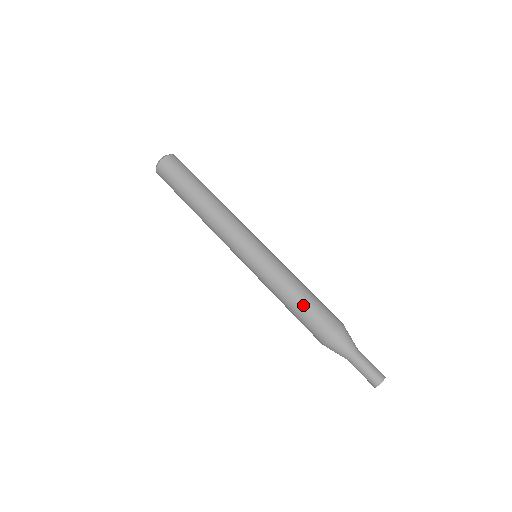
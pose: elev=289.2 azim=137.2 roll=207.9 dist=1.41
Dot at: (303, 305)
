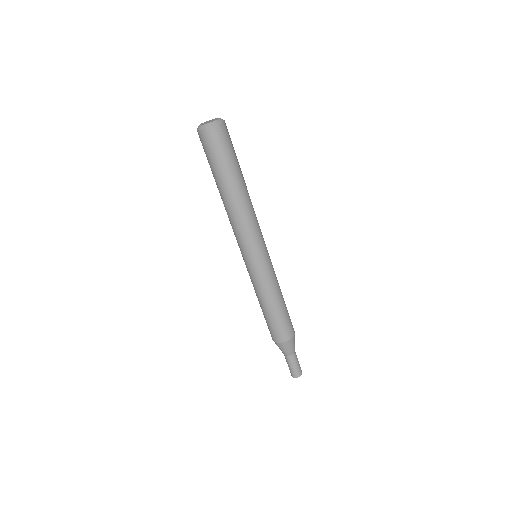
Dot at: (272, 316)
